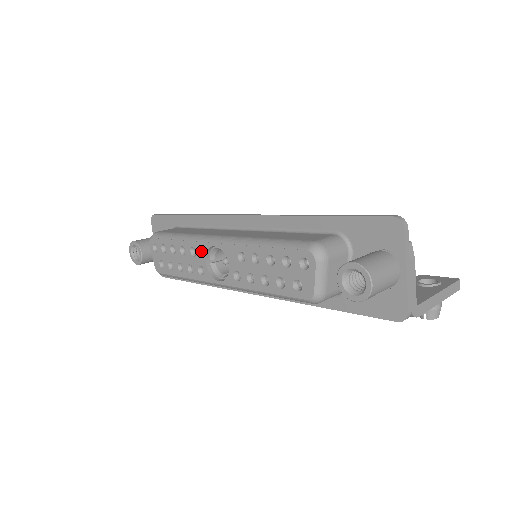
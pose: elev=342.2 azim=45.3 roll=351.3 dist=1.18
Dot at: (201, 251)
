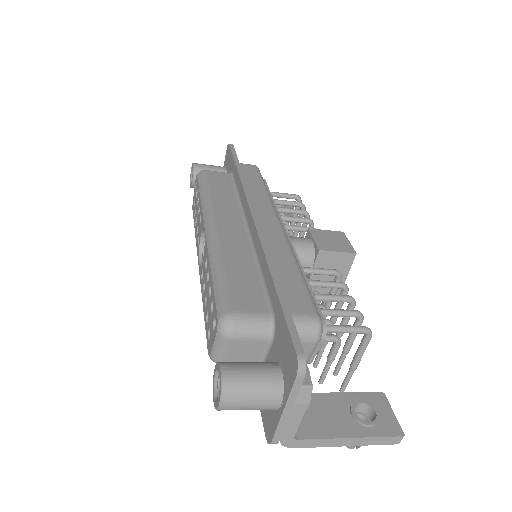
Dot at: (201, 225)
